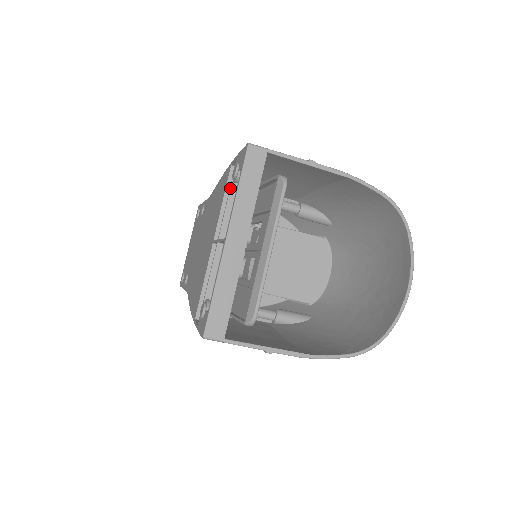
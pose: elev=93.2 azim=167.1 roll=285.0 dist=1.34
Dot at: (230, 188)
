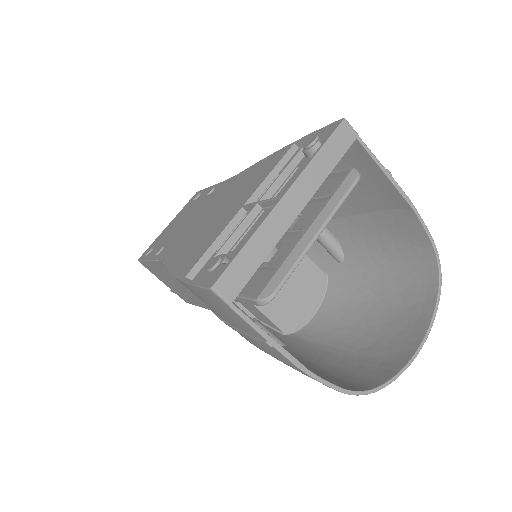
Dot at: (293, 158)
